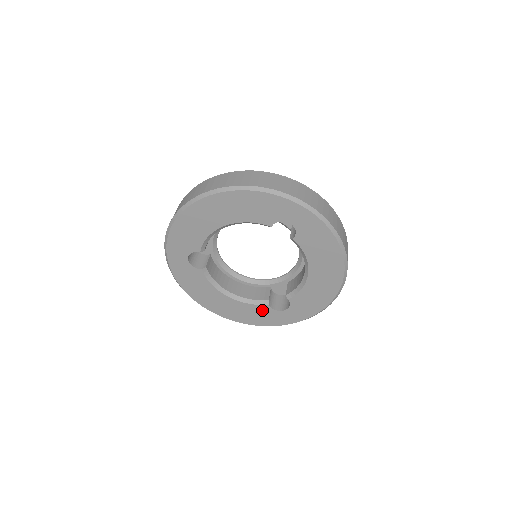
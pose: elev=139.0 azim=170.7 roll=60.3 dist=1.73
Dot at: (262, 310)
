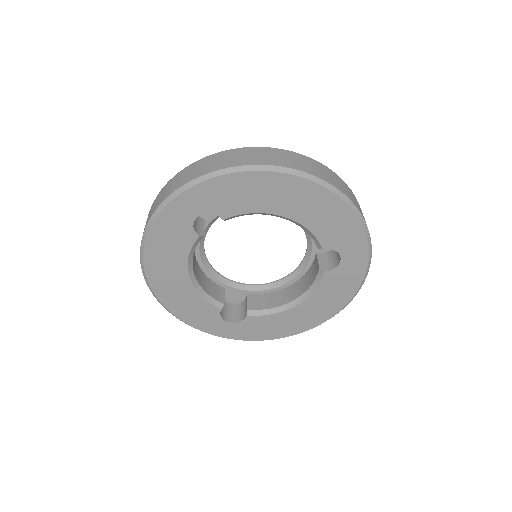
Dot at: (208, 310)
